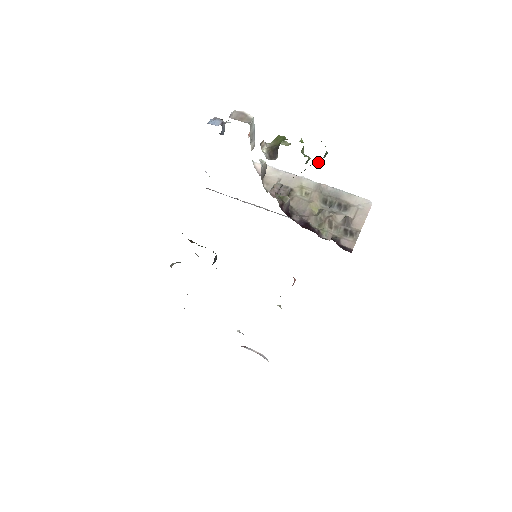
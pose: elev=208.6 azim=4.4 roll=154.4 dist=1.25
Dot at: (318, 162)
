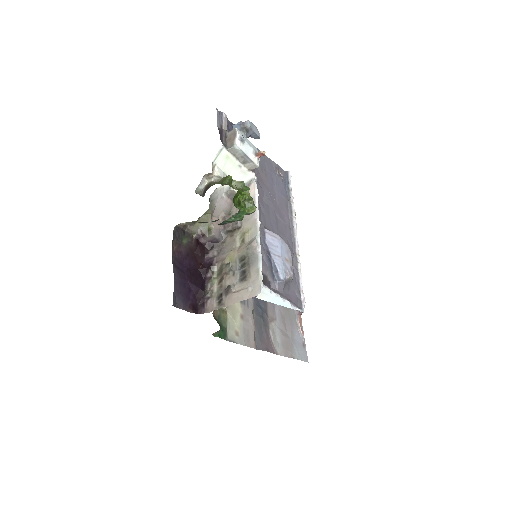
Dot at: occluded
